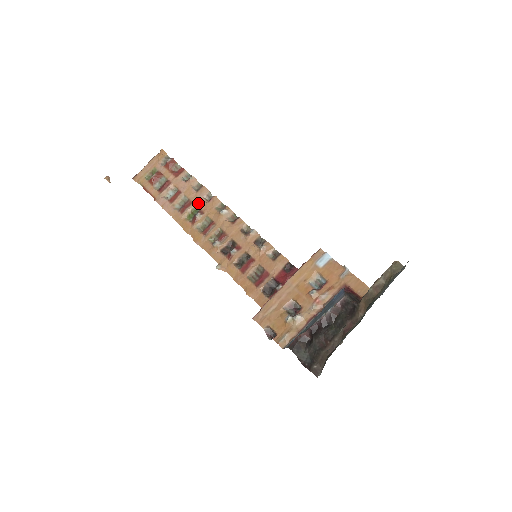
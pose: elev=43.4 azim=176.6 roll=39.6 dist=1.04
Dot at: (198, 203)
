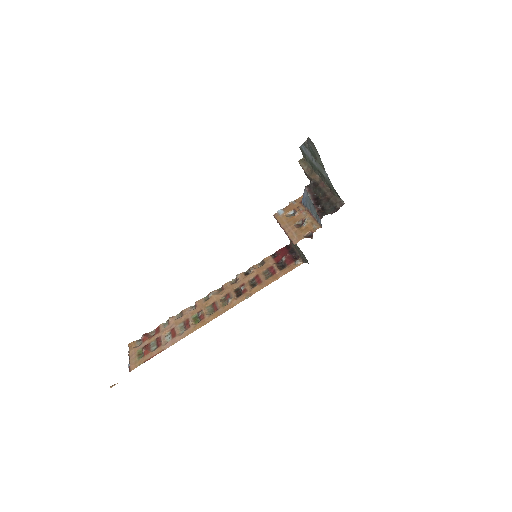
Dot at: (191, 314)
